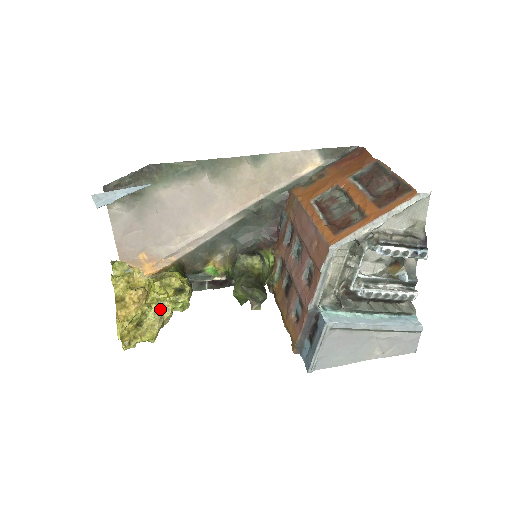
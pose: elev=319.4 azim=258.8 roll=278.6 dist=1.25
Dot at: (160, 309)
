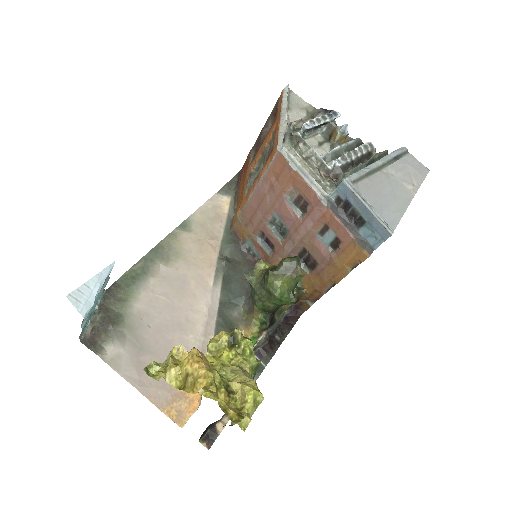
Dot at: (233, 367)
